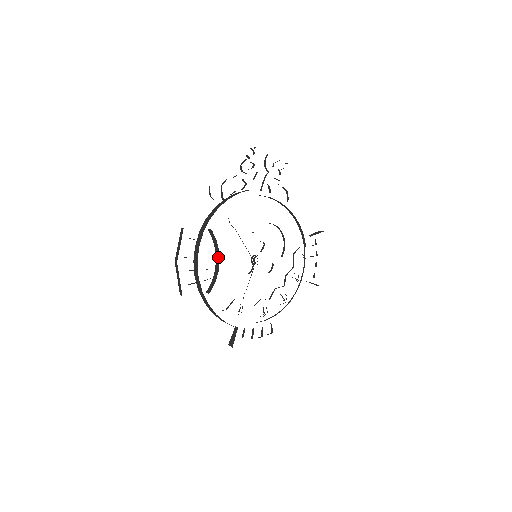
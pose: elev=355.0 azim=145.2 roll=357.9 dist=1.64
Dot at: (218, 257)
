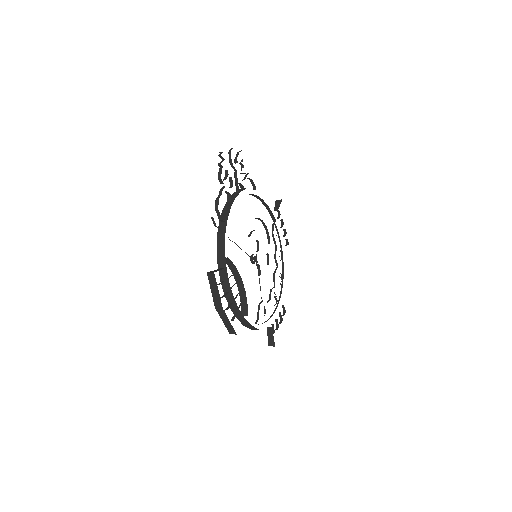
Dot at: (239, 279)
